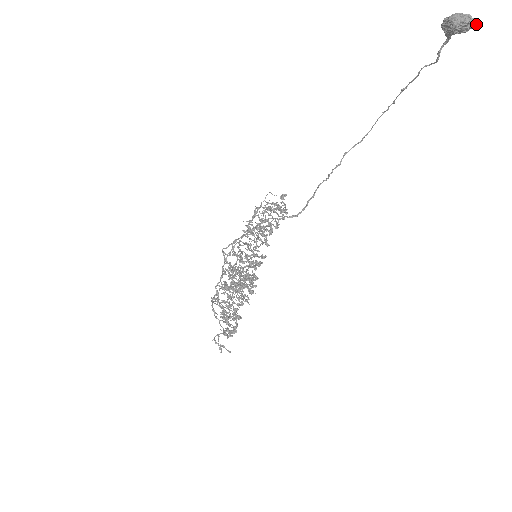
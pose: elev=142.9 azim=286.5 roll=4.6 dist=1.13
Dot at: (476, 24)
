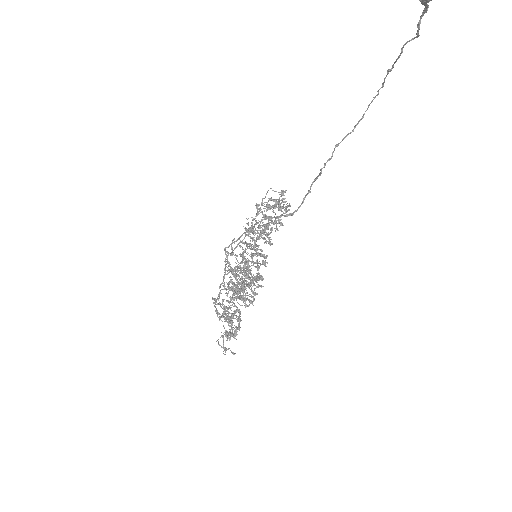
Dot at: out of frame
